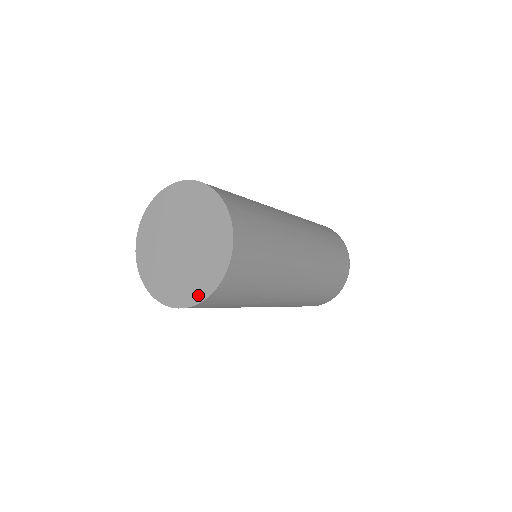
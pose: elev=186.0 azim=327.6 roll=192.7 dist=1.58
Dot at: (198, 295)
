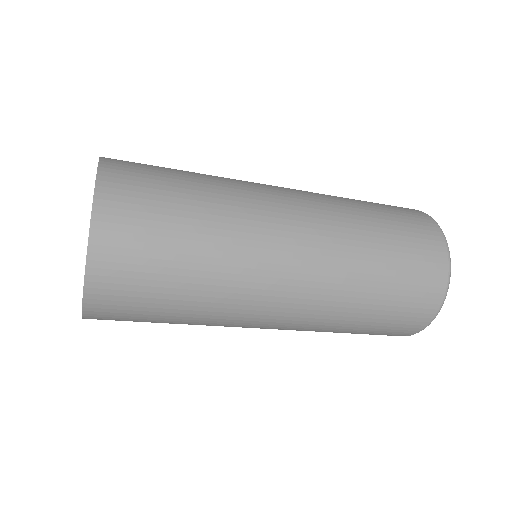
Dot at: occluded
